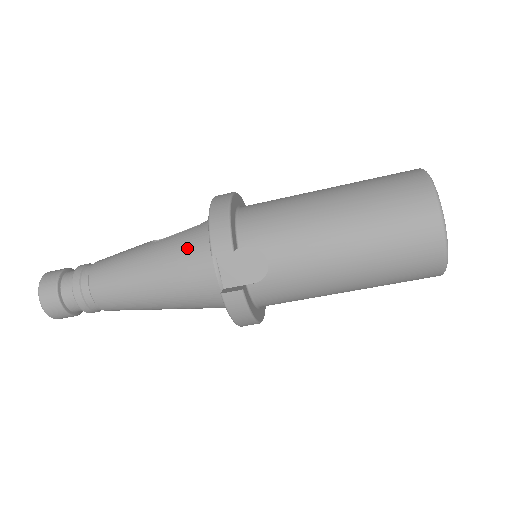
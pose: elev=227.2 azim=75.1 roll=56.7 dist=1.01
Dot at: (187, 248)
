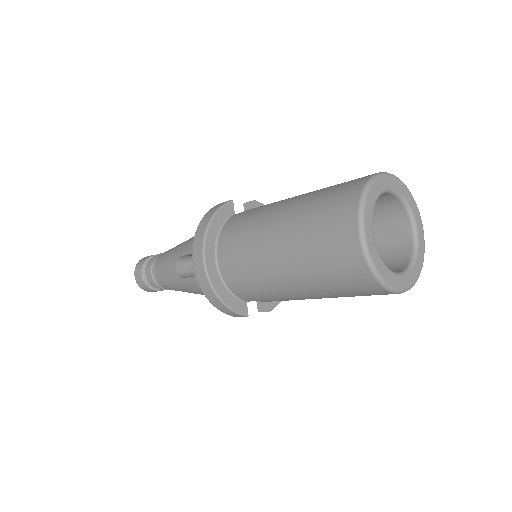
Dot at: occluded
